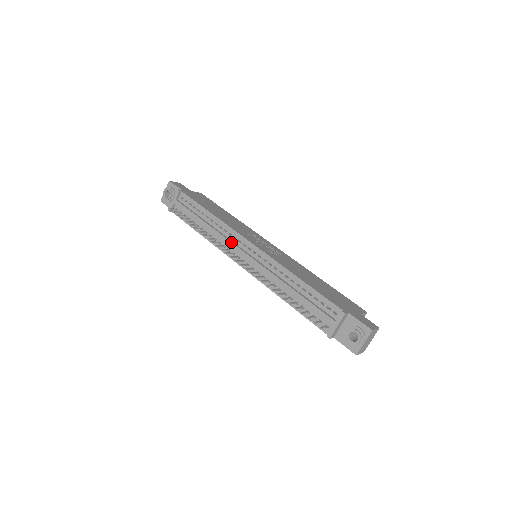
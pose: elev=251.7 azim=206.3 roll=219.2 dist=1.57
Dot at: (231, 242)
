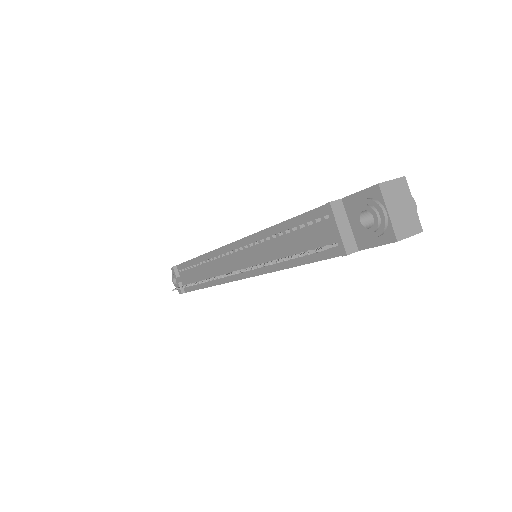
Dot at: (217, 264)
